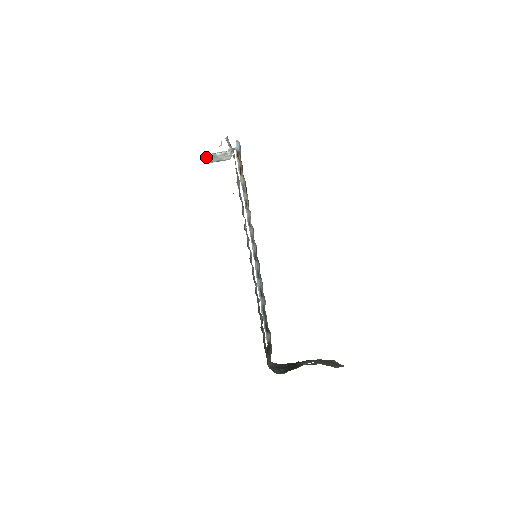
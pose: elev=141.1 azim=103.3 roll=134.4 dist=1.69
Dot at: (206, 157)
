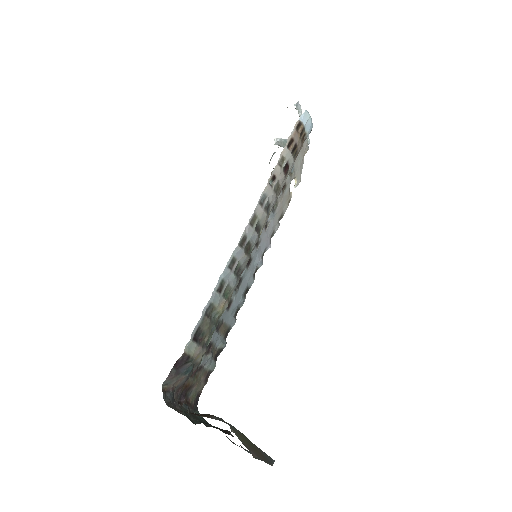
Dot at: (277, 140)
